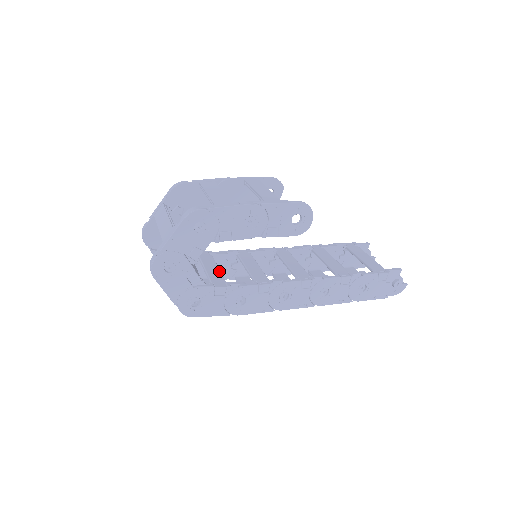
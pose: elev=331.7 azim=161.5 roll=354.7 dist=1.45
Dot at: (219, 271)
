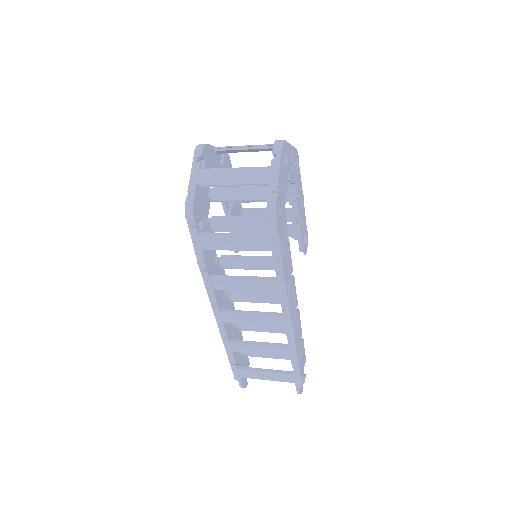
Dot at: (254, 228)
